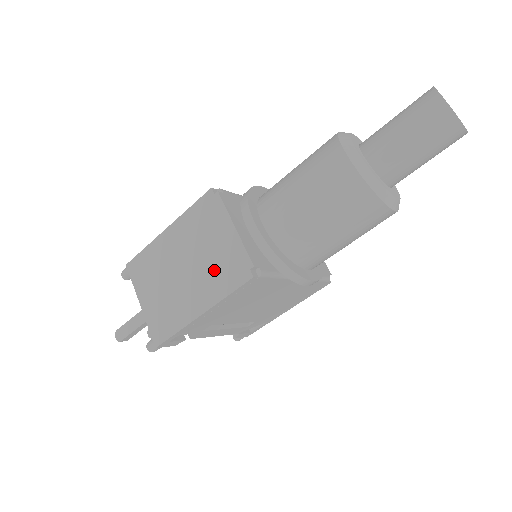
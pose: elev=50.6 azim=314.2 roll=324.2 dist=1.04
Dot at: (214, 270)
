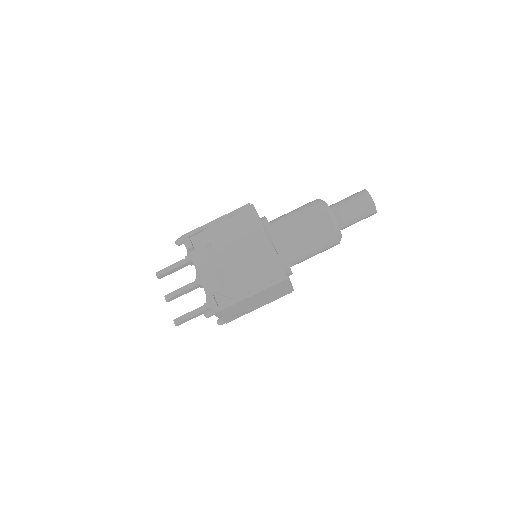
Dot at: occluded
